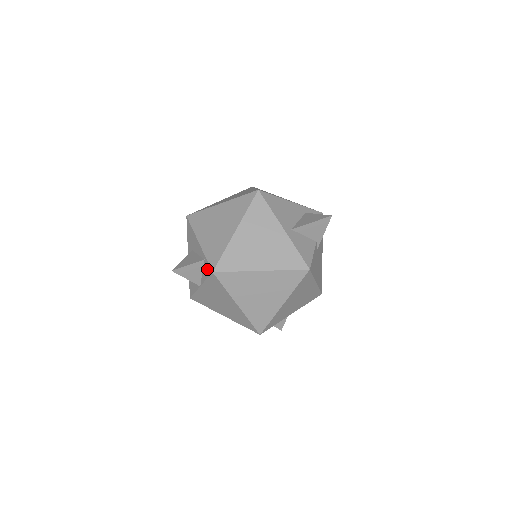
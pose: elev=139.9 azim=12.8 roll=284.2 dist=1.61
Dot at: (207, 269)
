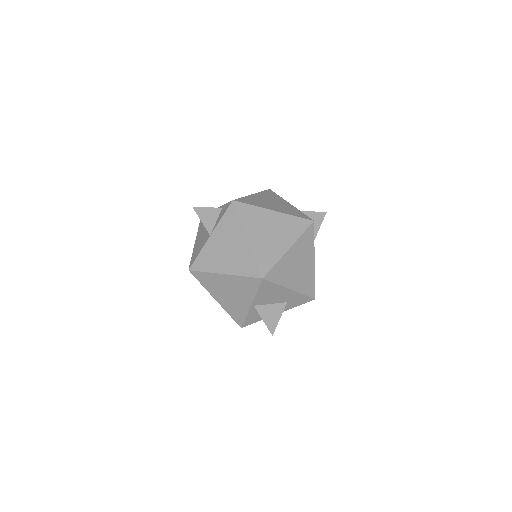
Dot at: (225, 208)
